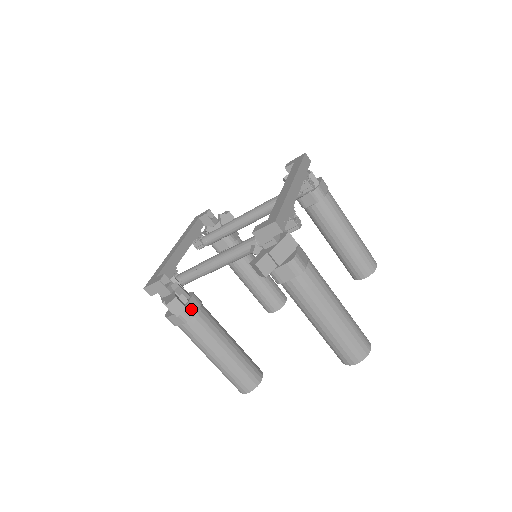
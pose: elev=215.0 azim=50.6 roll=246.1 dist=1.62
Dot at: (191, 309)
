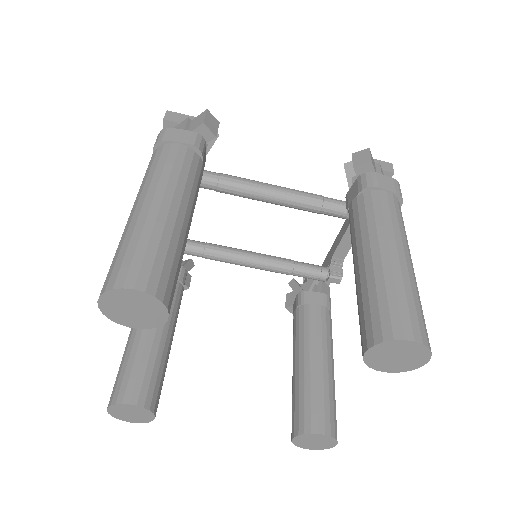
Dot at: (204, 154)
